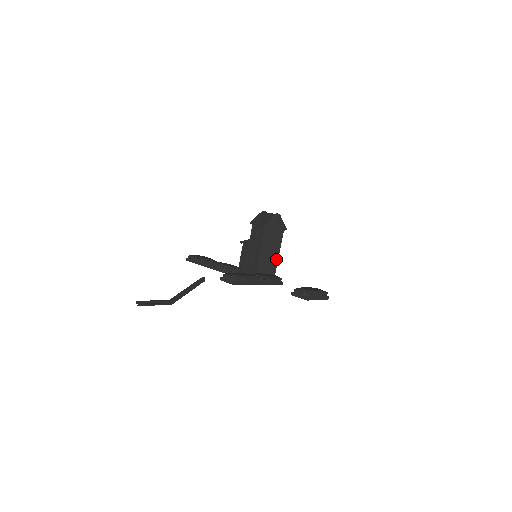
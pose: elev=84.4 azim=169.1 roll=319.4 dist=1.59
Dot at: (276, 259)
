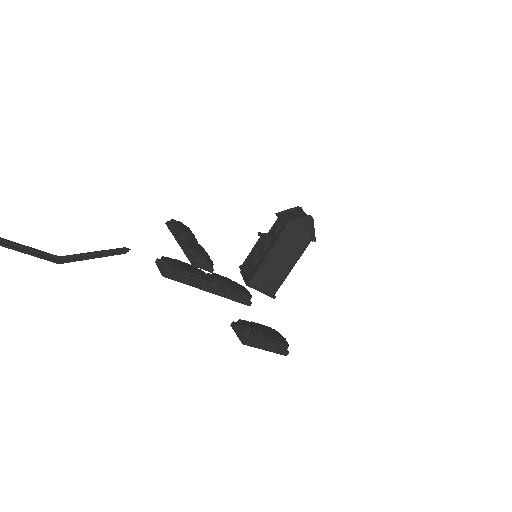
Dot at: (287, 271)
